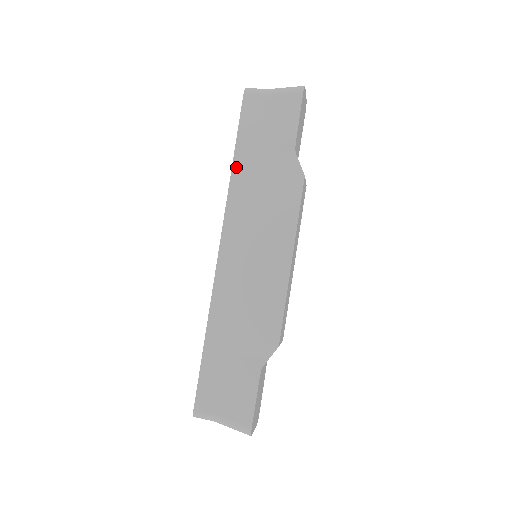
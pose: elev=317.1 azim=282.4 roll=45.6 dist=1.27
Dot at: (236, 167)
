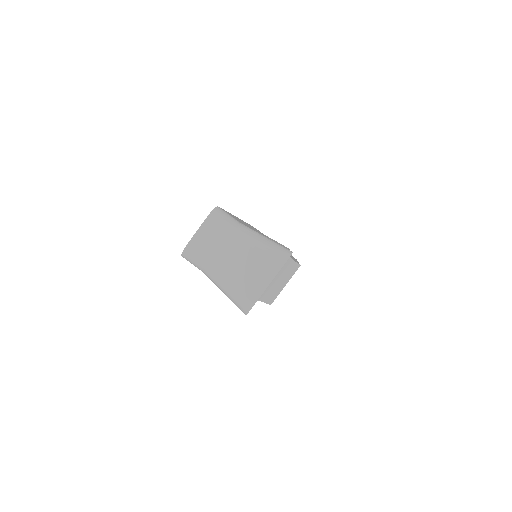
Dot at: occluded
